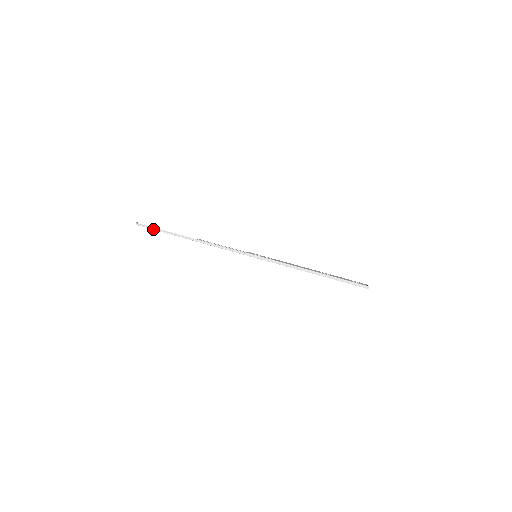
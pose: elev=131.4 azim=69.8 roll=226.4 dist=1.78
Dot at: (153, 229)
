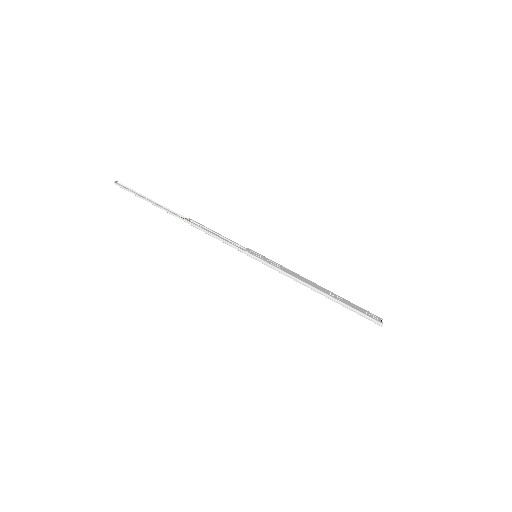
Dot at: (135, 194)
